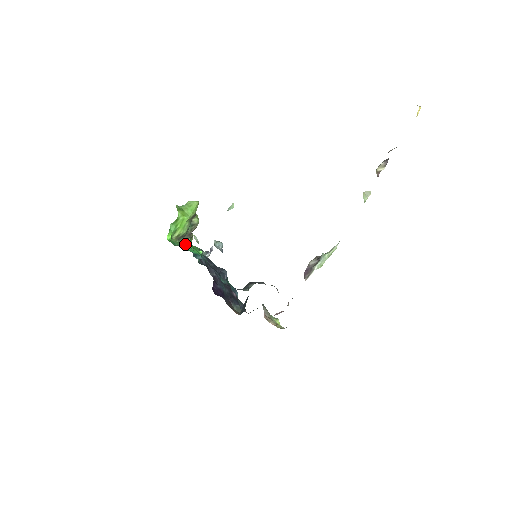
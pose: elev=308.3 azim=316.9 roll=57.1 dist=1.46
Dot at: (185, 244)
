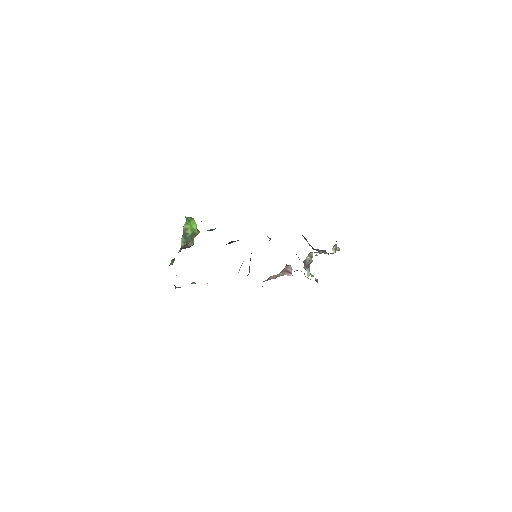
Dot at: (181, 245)
